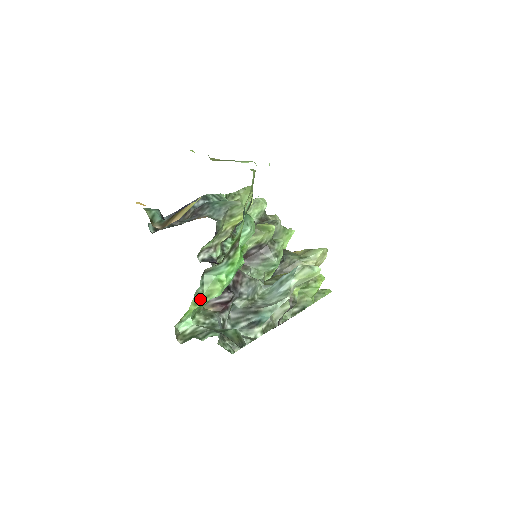
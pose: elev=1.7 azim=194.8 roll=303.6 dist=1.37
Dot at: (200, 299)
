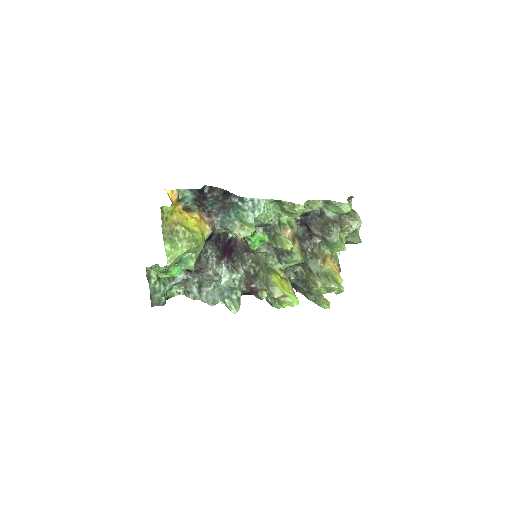
Dot at: (155, 270)
